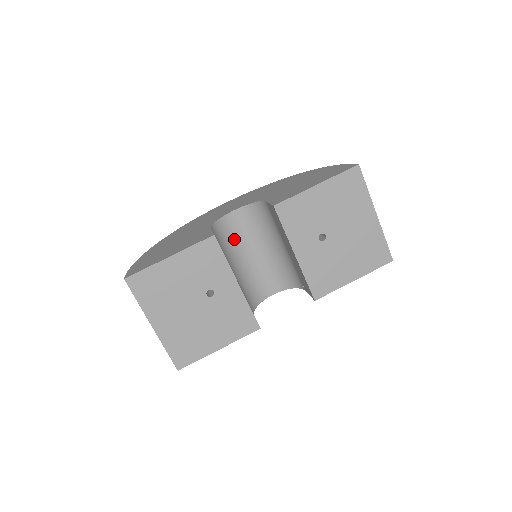
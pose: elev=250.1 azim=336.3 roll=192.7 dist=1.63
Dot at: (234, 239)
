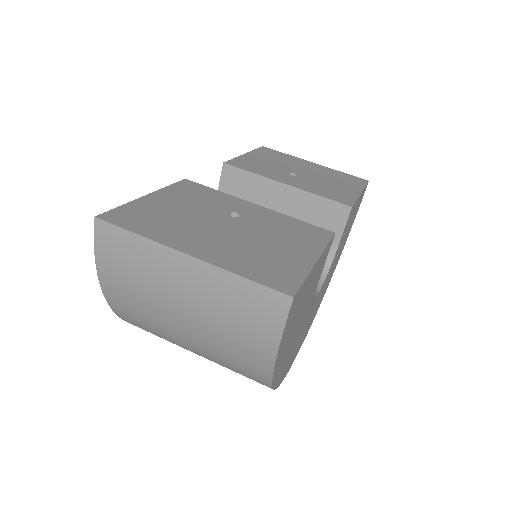
Dot at: occluded
